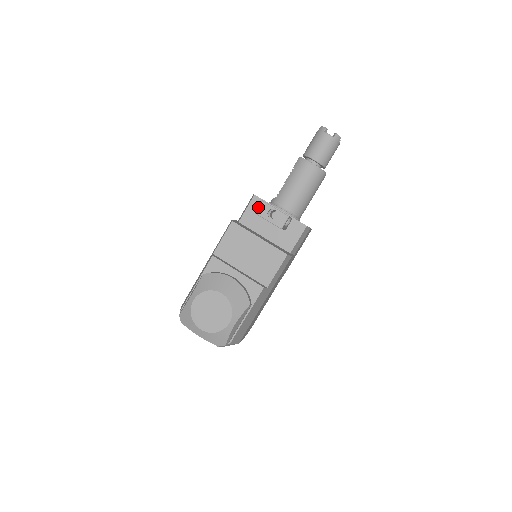
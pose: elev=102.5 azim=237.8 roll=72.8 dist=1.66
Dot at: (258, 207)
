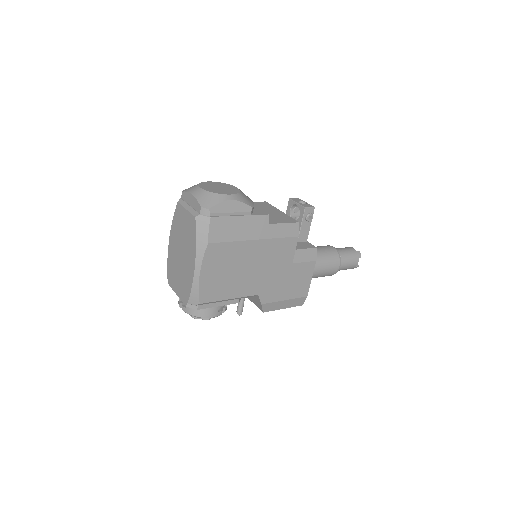
Dot at: (294, 198)
